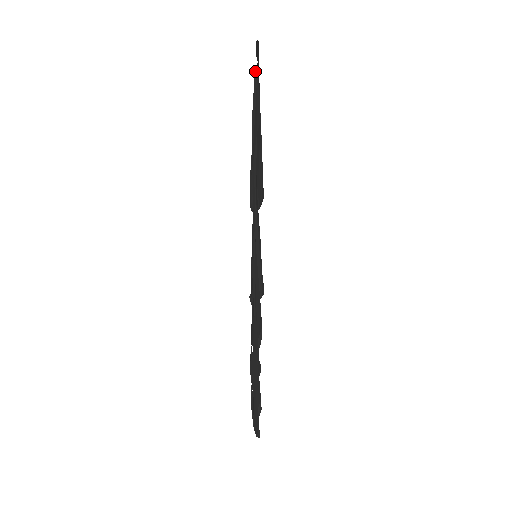
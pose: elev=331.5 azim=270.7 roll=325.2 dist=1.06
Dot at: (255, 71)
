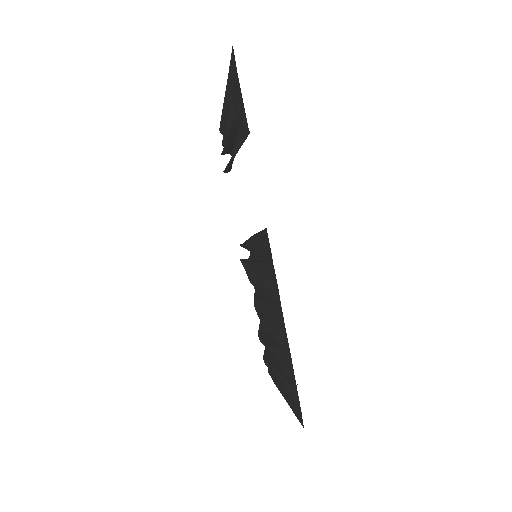
Dot at: (242, 106)
